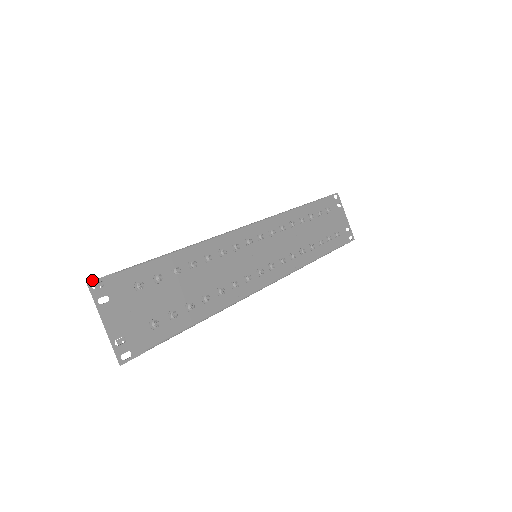
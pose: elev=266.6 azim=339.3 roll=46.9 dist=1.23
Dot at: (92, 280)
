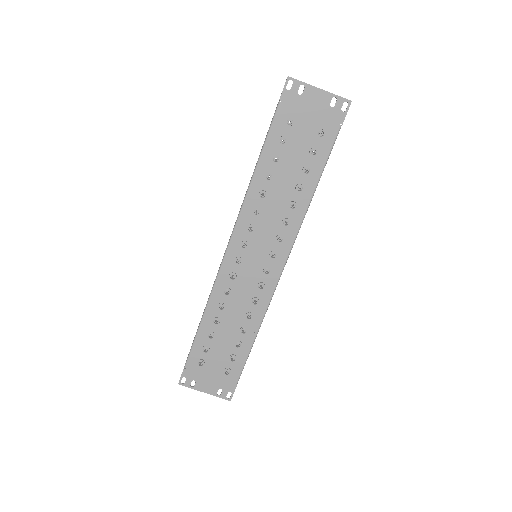
Dot at: (179, 381)
